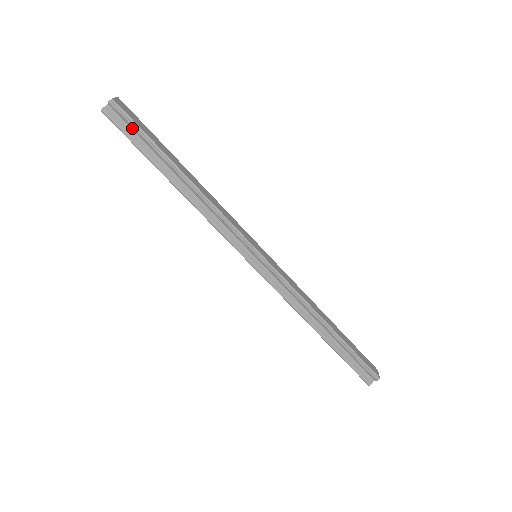
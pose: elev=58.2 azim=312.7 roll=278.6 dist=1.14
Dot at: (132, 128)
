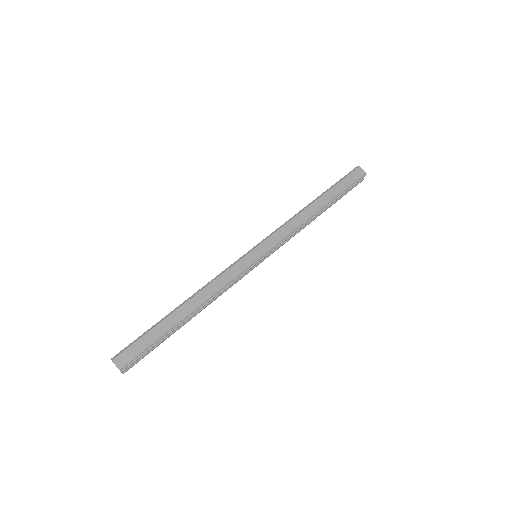
Dot at: (144, 353)
